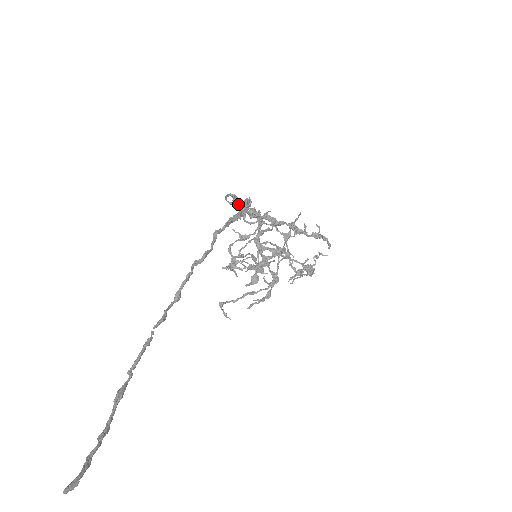
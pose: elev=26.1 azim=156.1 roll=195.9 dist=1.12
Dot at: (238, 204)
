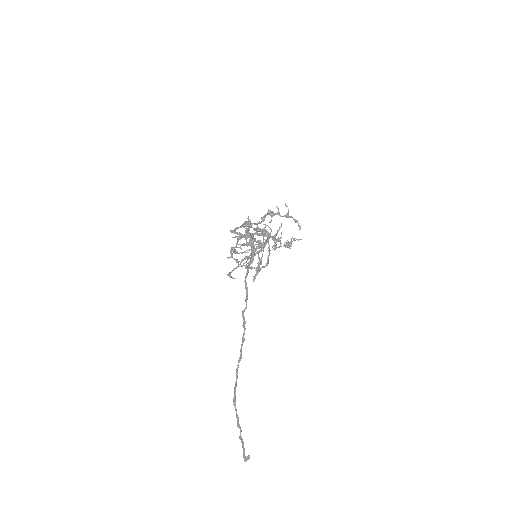
Dot at: (237, 227)
